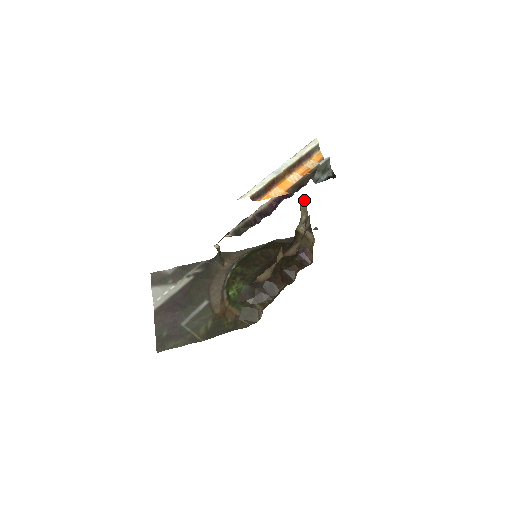
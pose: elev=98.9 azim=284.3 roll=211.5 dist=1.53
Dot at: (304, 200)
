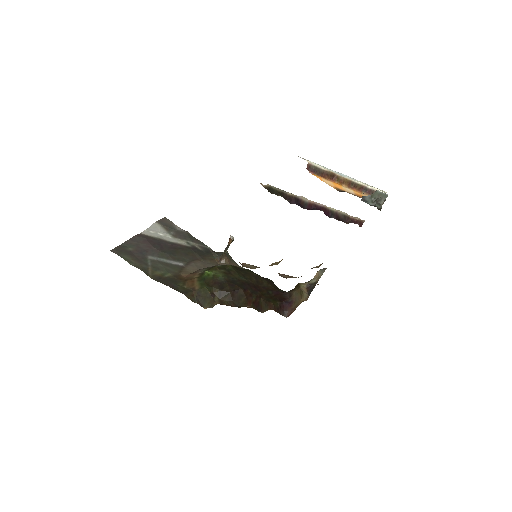
Dot at: occluded
